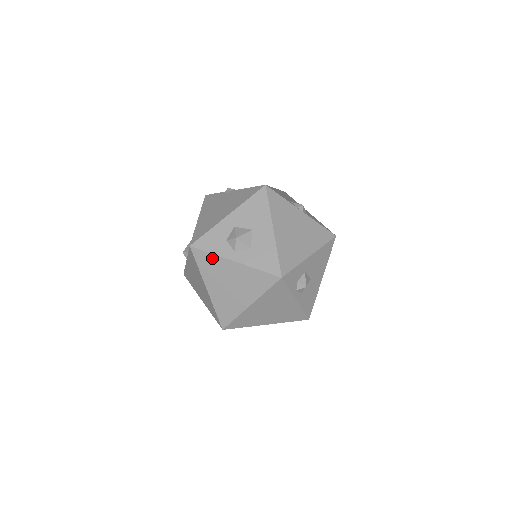
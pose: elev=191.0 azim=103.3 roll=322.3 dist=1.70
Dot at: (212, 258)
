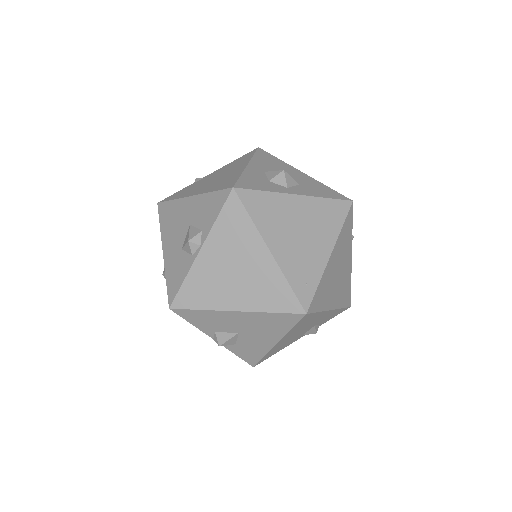
Dot at: (268, 198)
